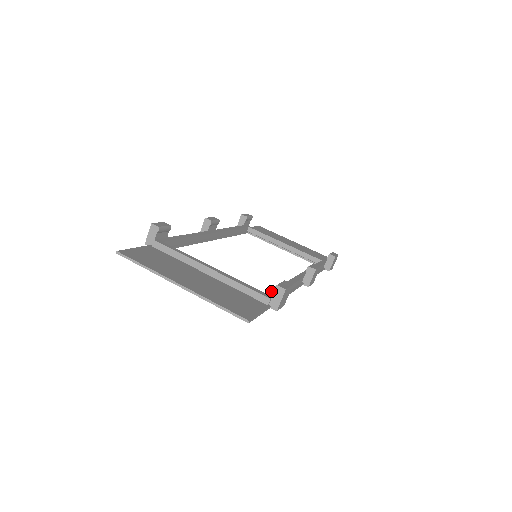
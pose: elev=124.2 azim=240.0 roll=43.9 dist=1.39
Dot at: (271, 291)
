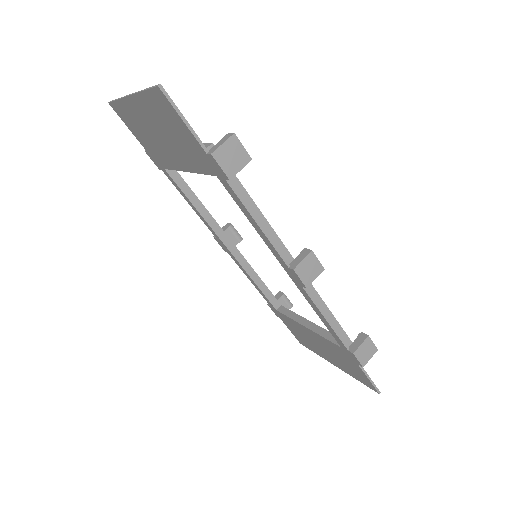
Dot at: occluded
